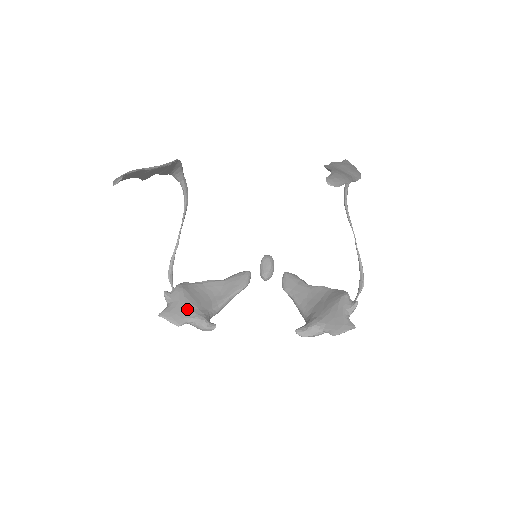
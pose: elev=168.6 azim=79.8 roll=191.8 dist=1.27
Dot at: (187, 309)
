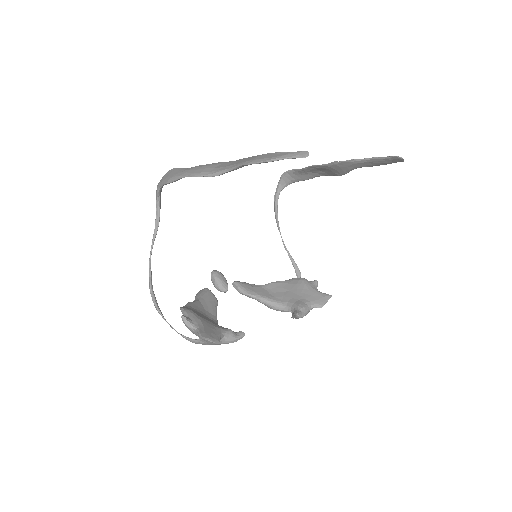
Dot at: (212, 326)
